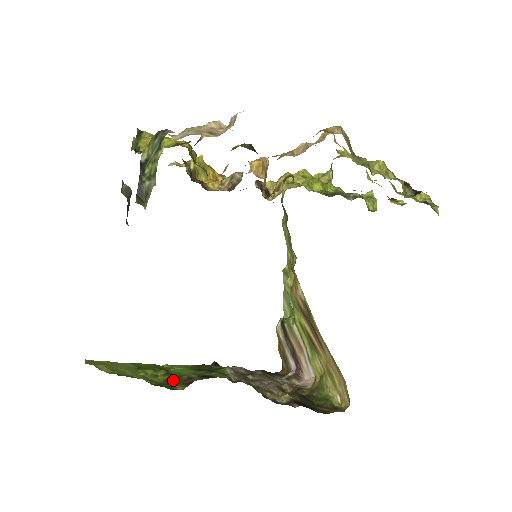
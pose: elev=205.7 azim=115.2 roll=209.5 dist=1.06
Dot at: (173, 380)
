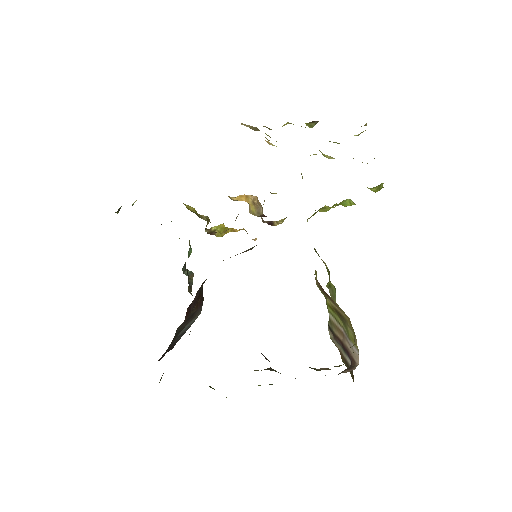
Dot at: occluded
